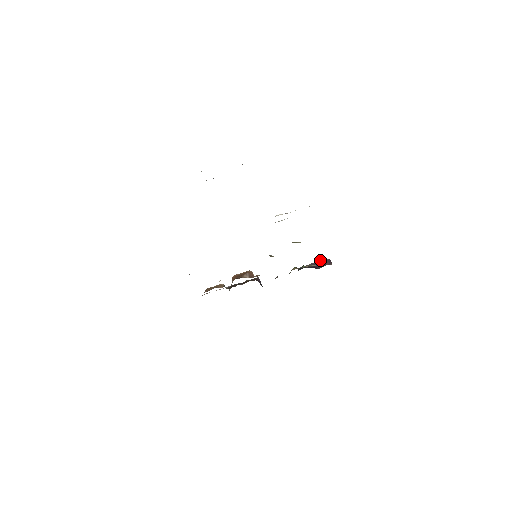
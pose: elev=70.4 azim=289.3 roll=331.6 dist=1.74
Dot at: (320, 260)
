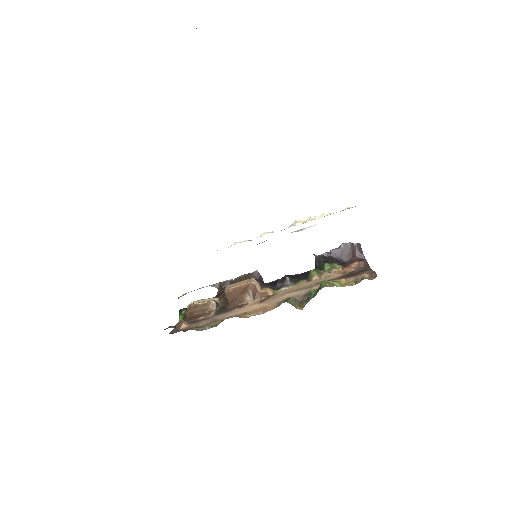
Dot at: (345, 244)
